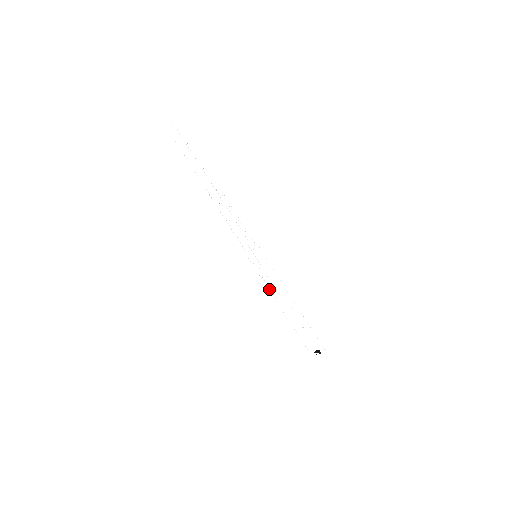
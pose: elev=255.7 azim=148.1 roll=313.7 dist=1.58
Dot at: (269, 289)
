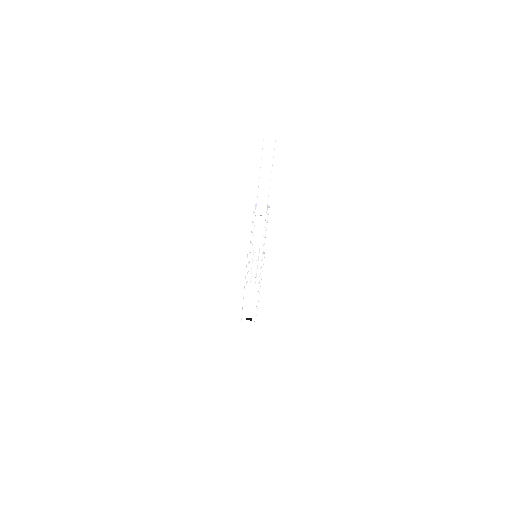
Dot at: (247, 279)
